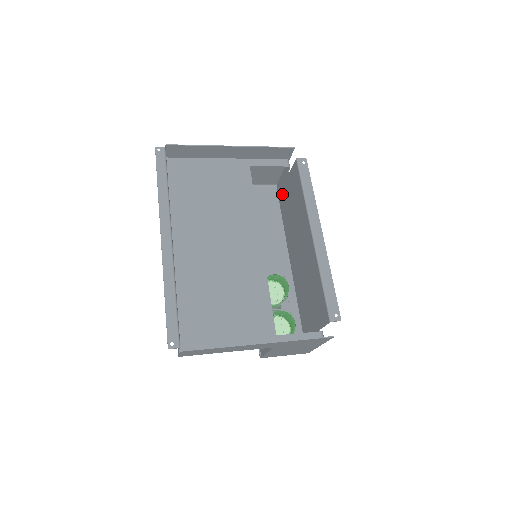
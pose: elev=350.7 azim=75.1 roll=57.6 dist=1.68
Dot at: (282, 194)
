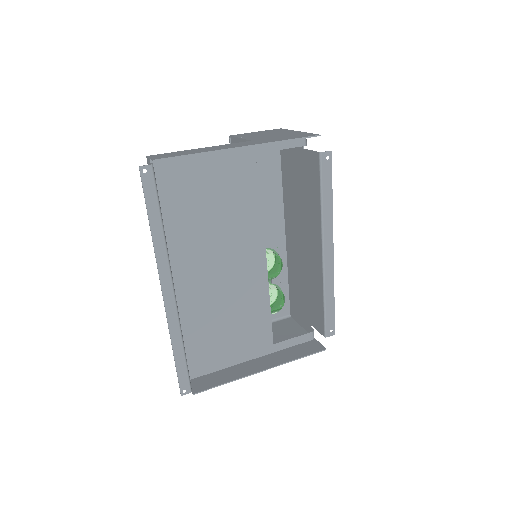
Dot at: (287, 154)
